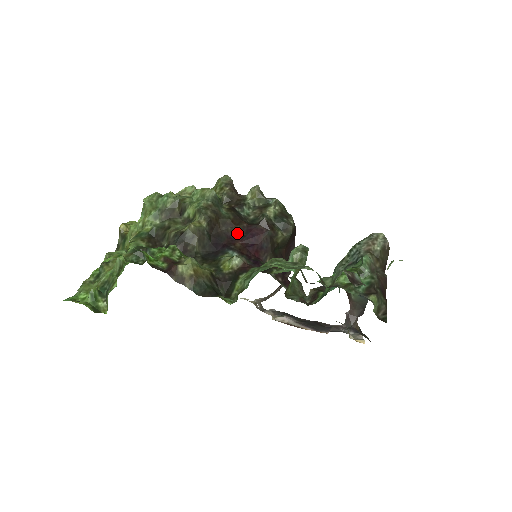
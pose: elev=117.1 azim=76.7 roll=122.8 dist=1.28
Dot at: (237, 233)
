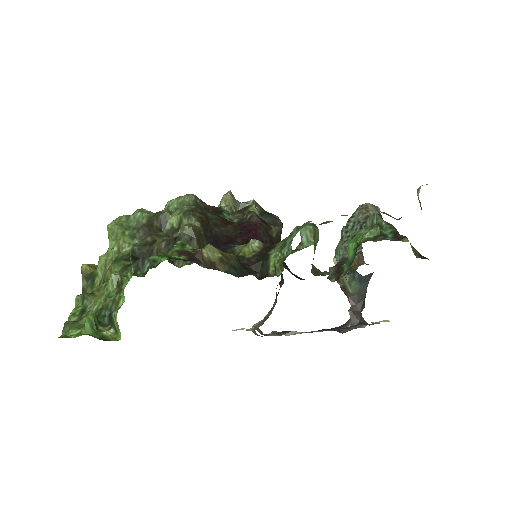
Dot at: (232, 231)
